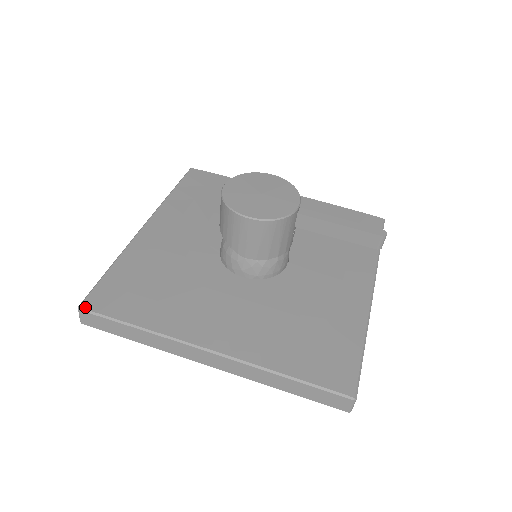
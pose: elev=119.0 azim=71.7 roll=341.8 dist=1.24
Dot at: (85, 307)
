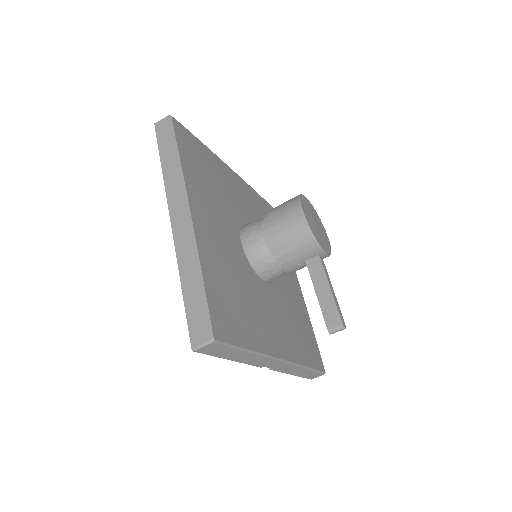
Dot at: (173, 119)
